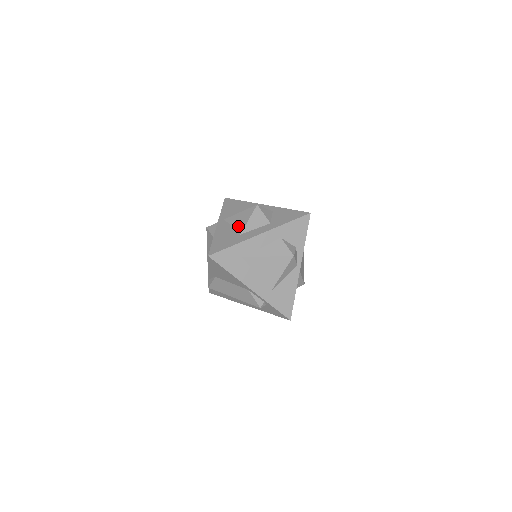
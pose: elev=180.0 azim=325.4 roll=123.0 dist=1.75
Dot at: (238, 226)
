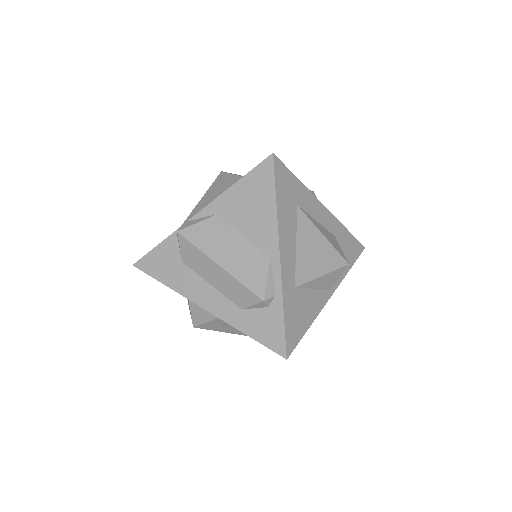
Dot at: occluded
